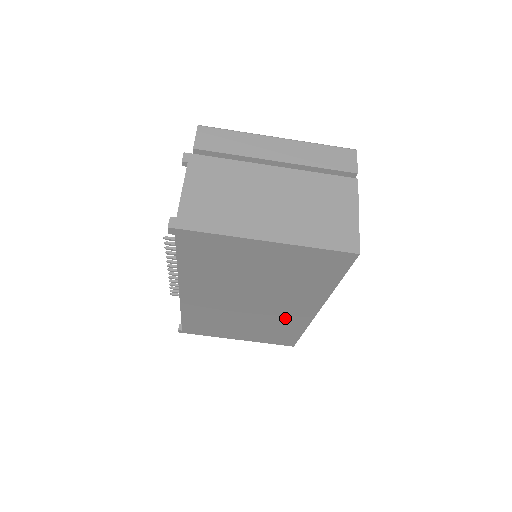
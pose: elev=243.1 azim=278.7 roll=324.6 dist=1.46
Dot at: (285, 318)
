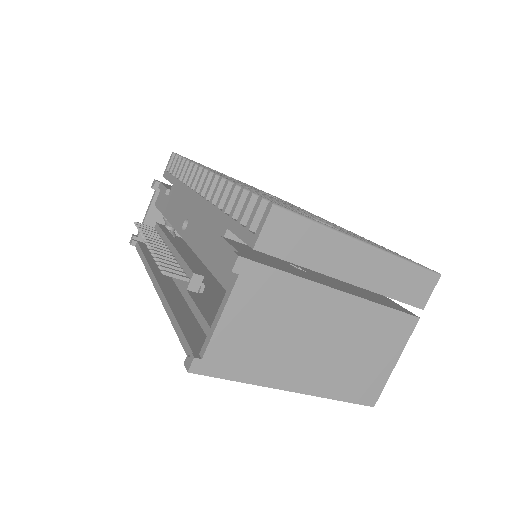
Dot at: occluded
